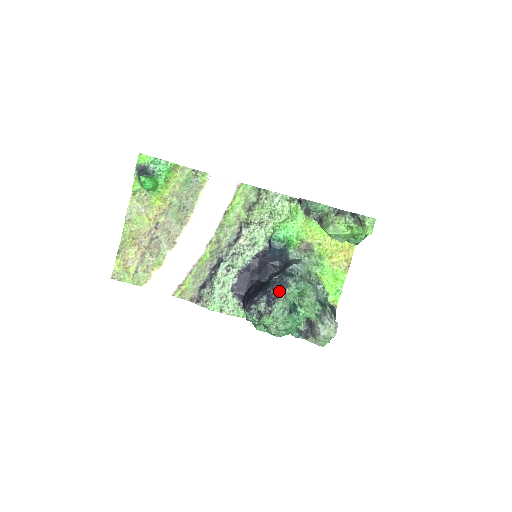
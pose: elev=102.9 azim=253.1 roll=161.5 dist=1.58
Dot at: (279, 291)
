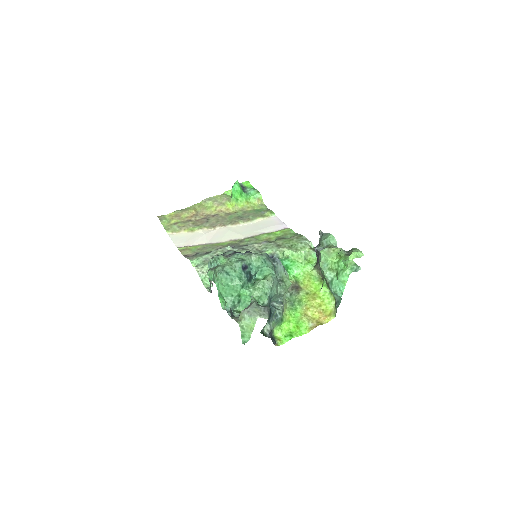
Dot at: occluded
